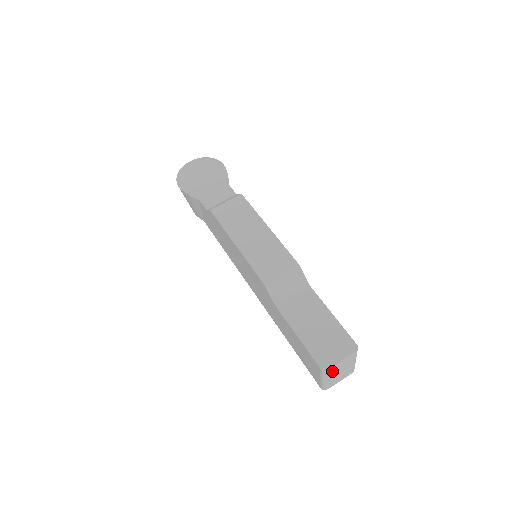
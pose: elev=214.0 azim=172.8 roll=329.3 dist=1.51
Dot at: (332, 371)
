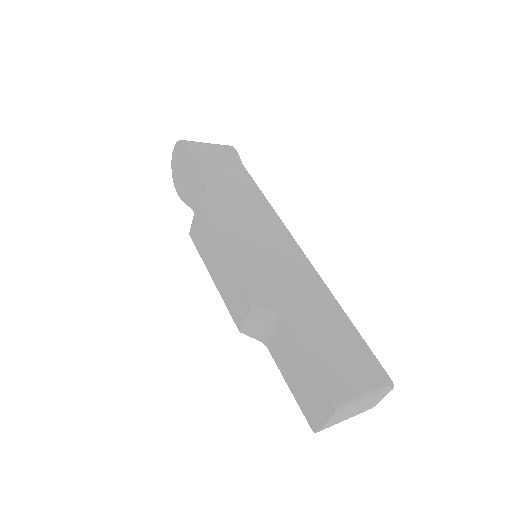
Dot at: (332, 423)
